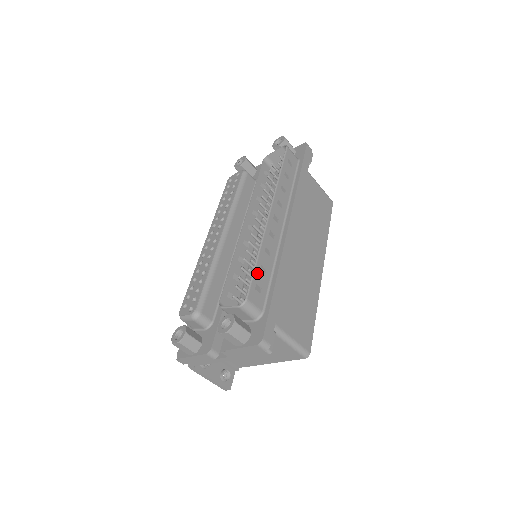
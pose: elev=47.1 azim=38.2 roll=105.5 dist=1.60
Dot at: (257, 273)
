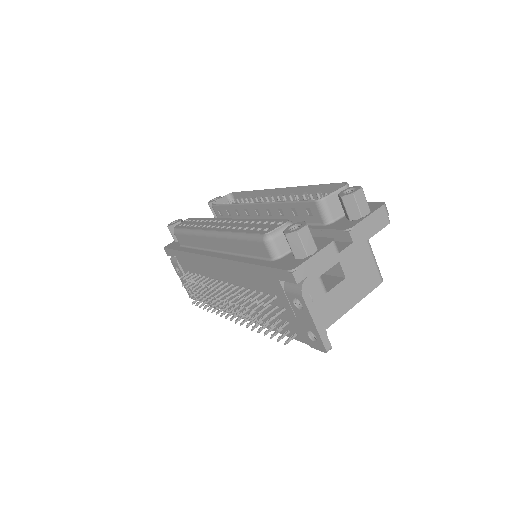
Dot at: (325, 188)
